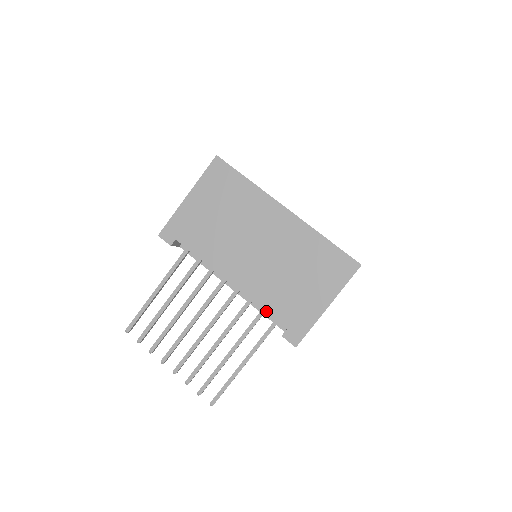
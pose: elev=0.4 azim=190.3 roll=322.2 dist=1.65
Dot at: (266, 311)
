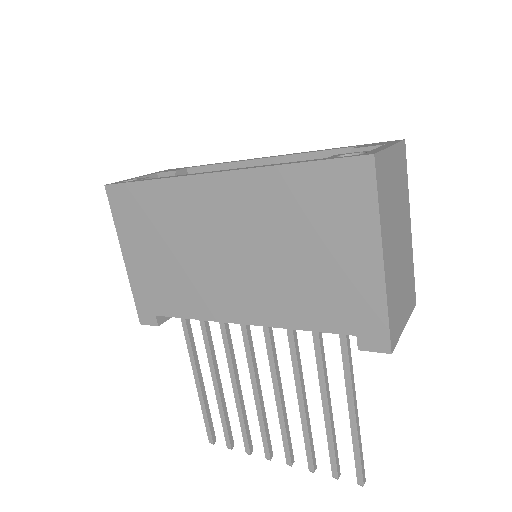
Dot at: (310, 329)
